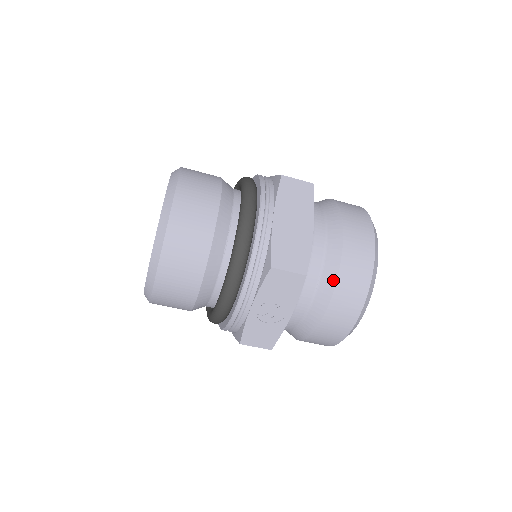
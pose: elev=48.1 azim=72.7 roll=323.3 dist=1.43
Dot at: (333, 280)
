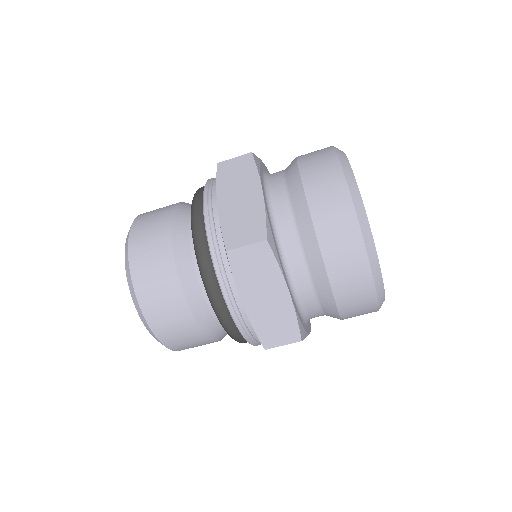
Dot at: (335, 311)
